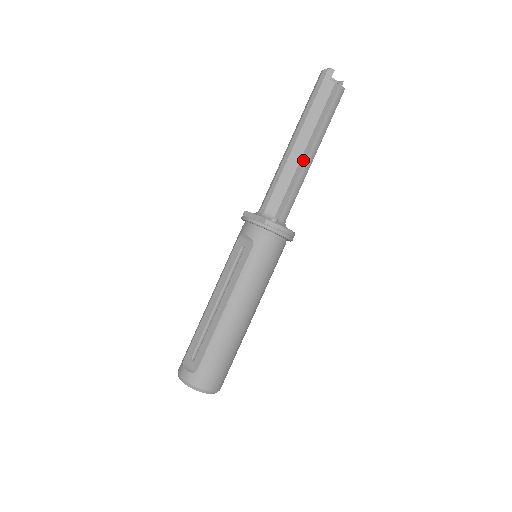
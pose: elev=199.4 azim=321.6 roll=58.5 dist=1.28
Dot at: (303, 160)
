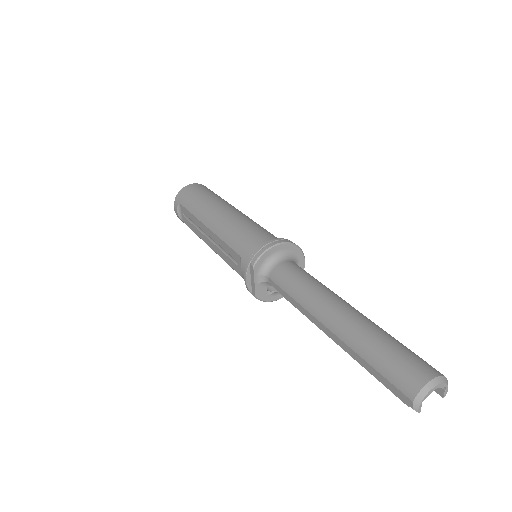
Dot at: occluded
